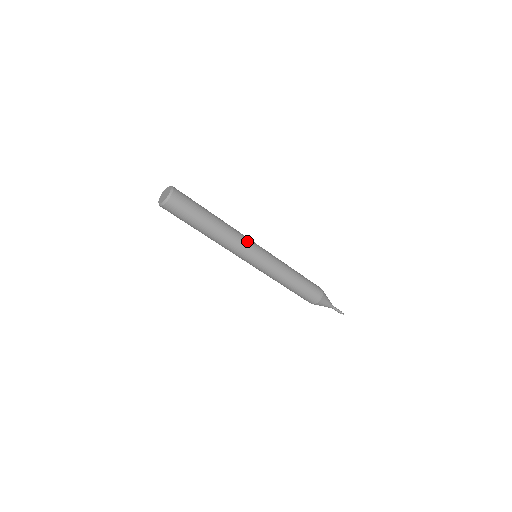
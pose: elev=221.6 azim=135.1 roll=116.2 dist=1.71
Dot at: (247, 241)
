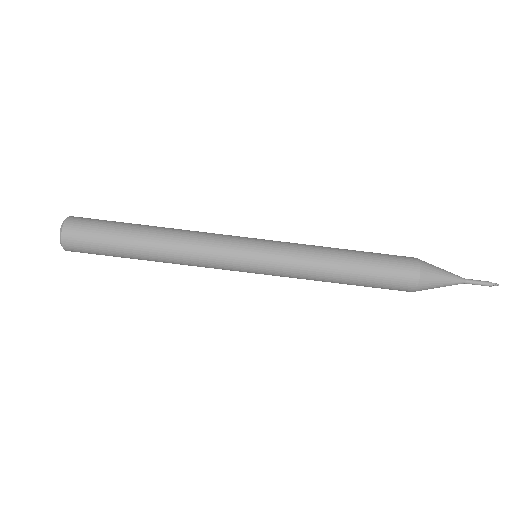
Dot at: (220, 235)
